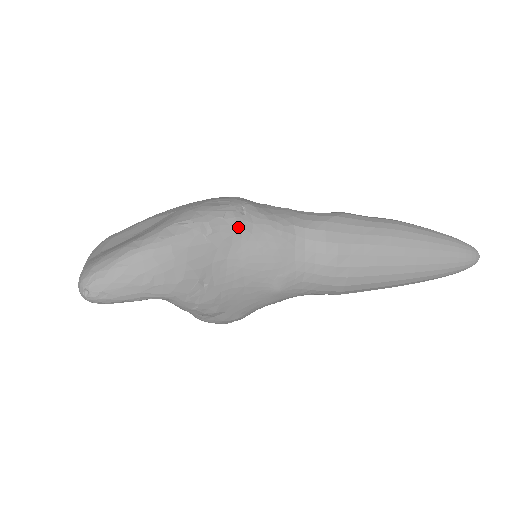
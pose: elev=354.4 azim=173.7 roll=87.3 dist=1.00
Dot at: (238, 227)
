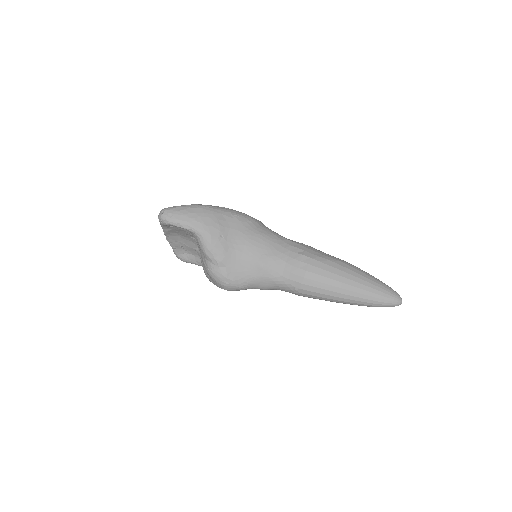
Dot at: (251, 221)
